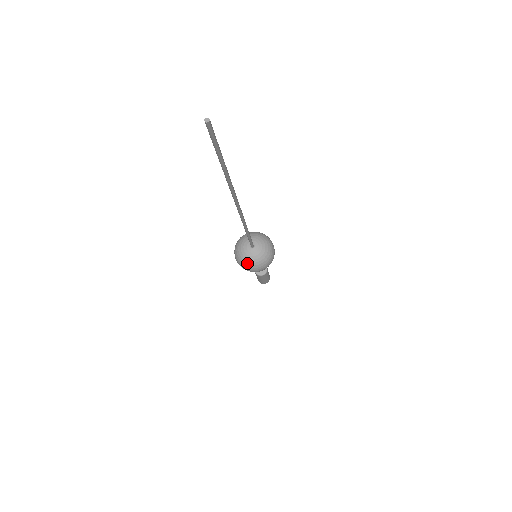
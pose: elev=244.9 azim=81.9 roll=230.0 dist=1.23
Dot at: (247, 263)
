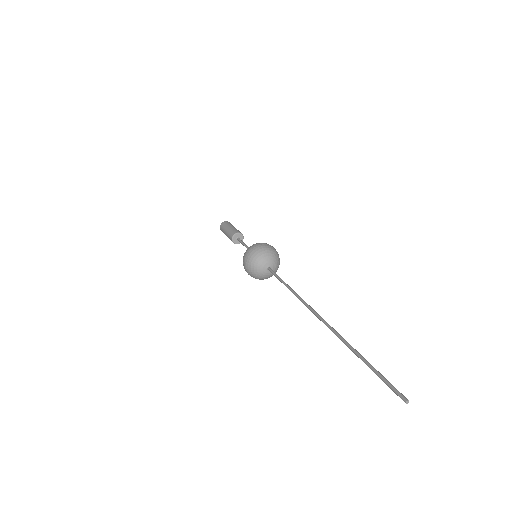
Dot at: (256, 276)
